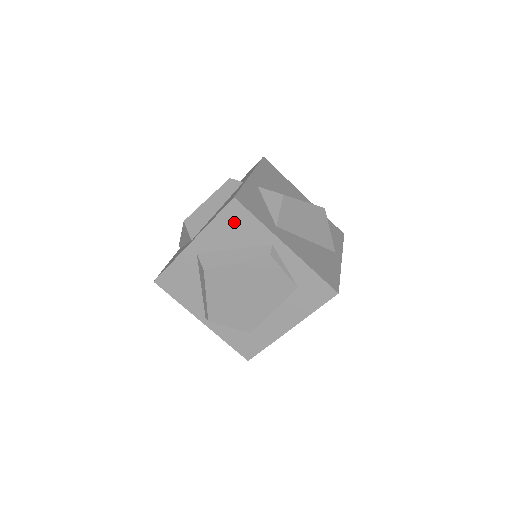
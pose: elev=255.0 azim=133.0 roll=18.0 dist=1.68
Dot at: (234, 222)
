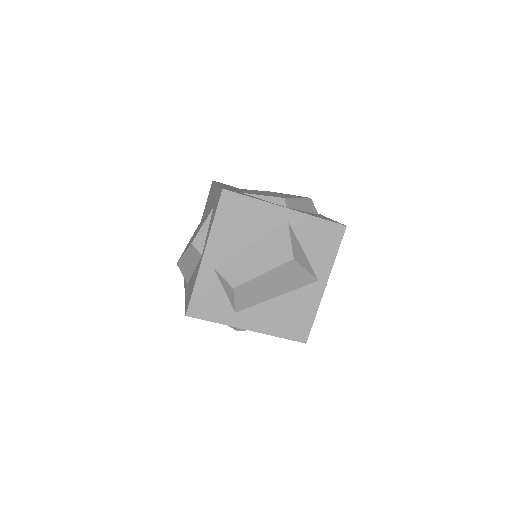
Dot at: occluded
